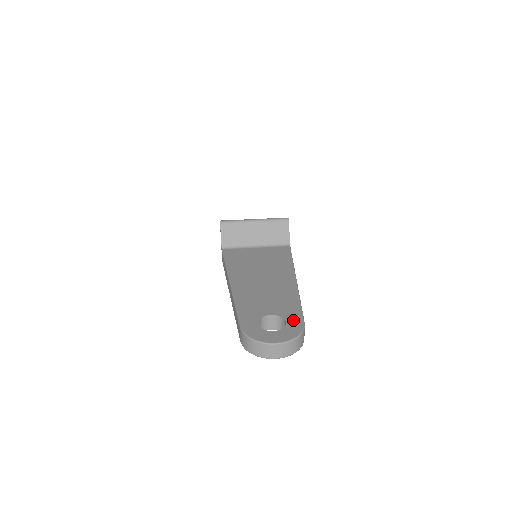
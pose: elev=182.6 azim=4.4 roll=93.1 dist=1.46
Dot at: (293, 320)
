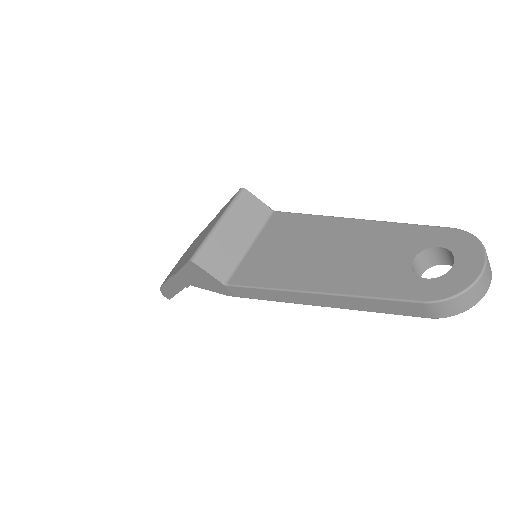
Dot at: (440, 238)
